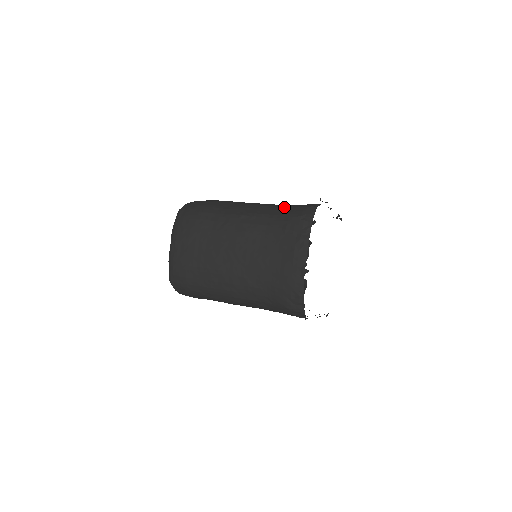
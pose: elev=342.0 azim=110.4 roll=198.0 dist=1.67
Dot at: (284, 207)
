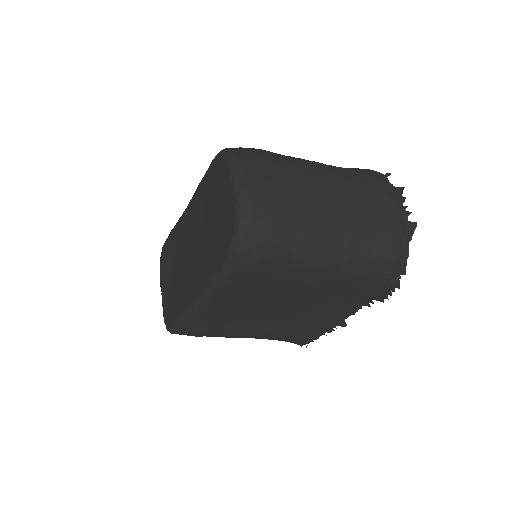
Dot at: occluded
